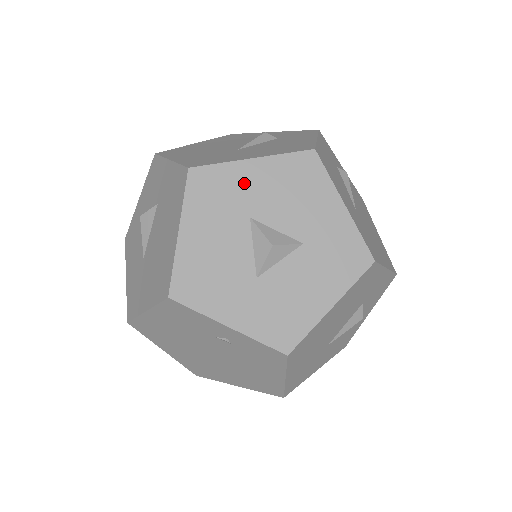
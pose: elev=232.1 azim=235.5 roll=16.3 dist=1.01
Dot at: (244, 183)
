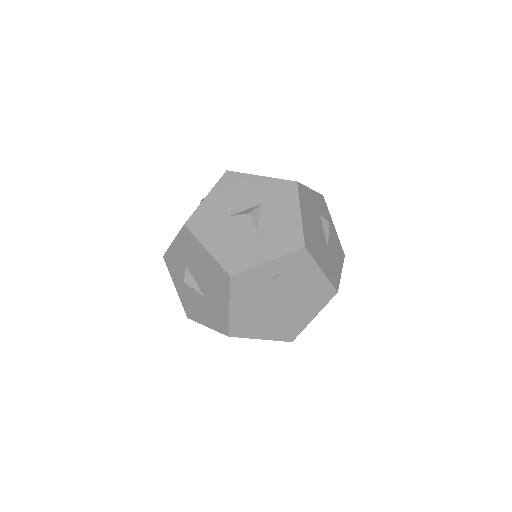
Dot at: (213, 208)
